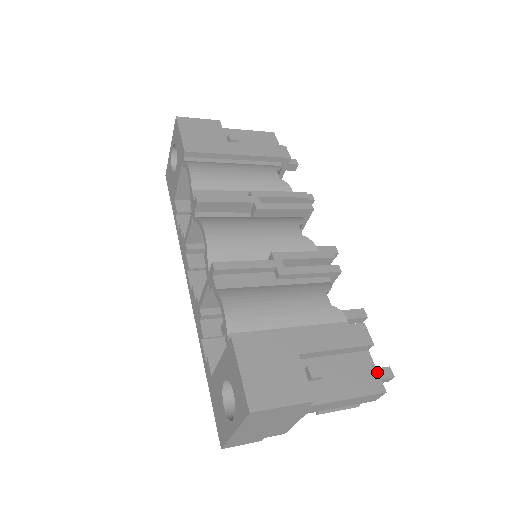
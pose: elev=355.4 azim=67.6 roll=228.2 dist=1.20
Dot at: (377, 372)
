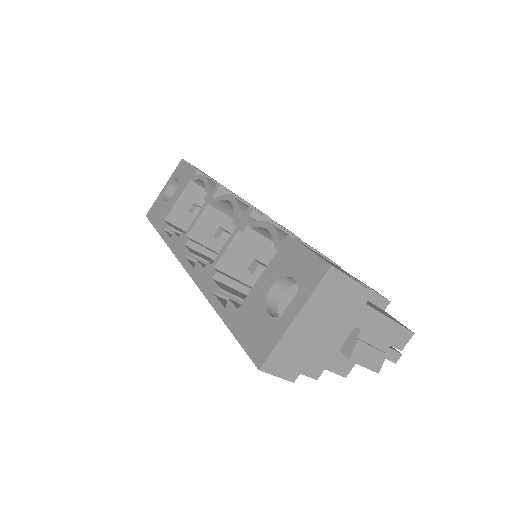
Dot at: (399, 322)
